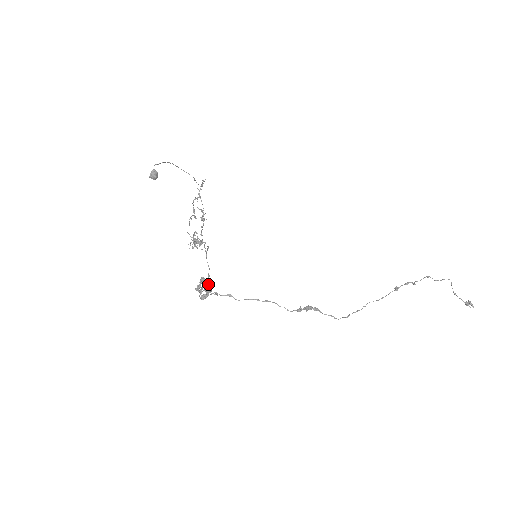
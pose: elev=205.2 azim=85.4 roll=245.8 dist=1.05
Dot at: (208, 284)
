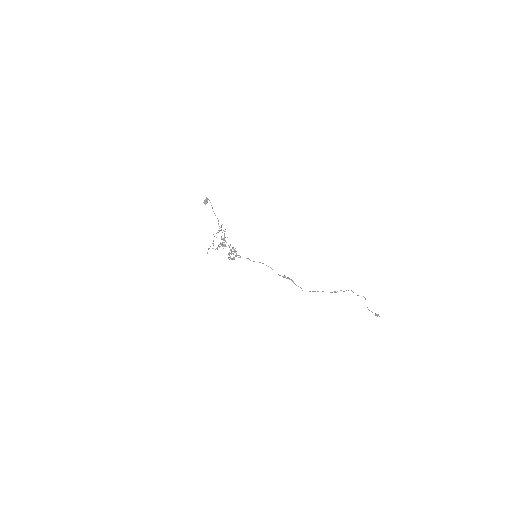
Dot at: occluded
